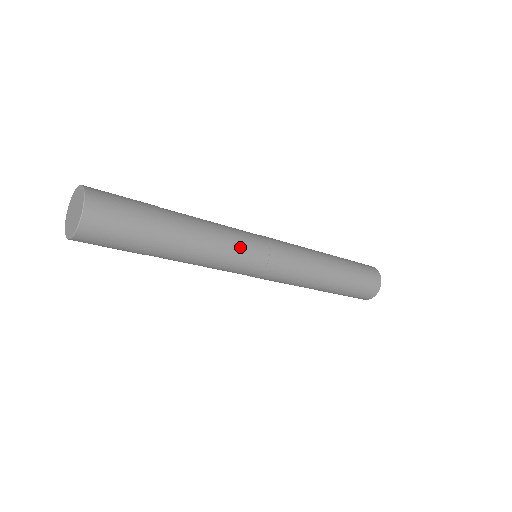
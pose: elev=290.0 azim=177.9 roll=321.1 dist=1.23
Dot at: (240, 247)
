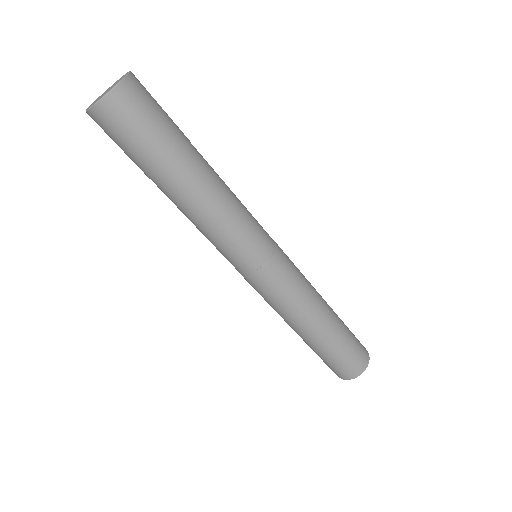
Dot at: (238, 237)
